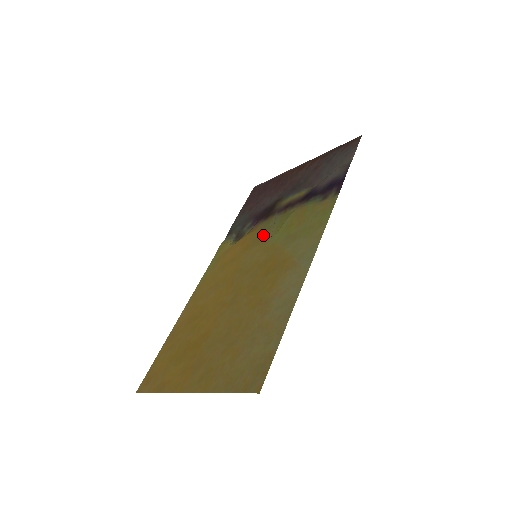
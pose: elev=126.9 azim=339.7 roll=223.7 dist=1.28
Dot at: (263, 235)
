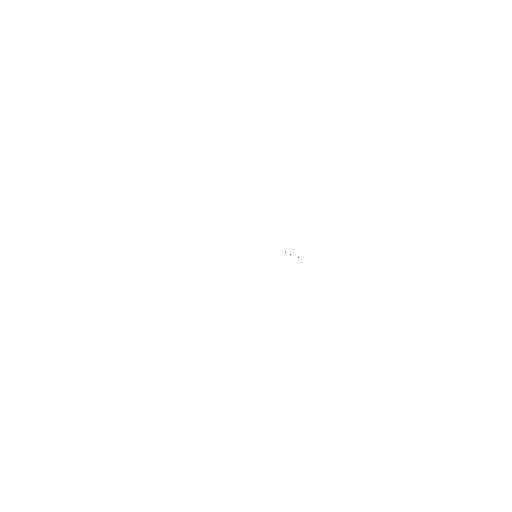
Dot at: occluded
